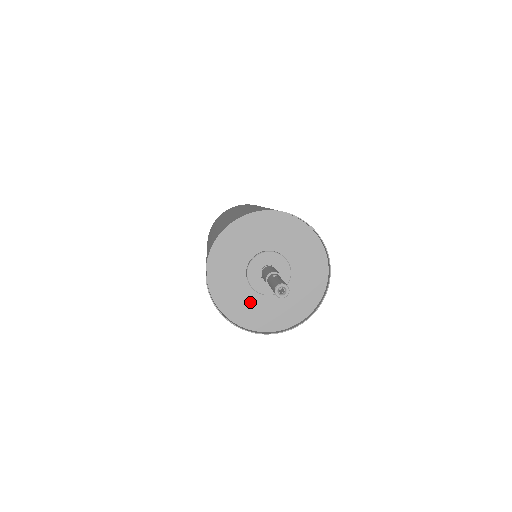
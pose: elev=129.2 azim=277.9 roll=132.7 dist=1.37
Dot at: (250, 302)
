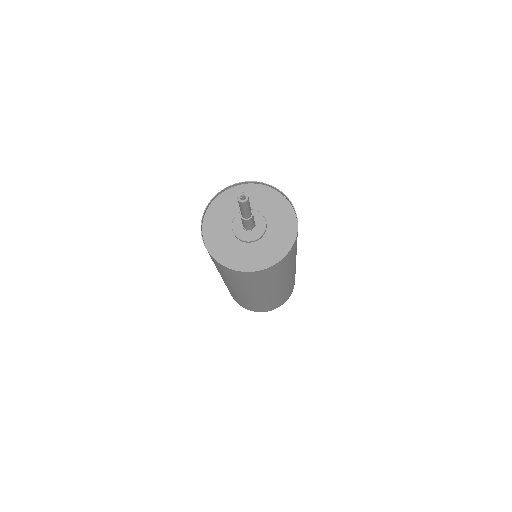
Dot at: (222, 228)
